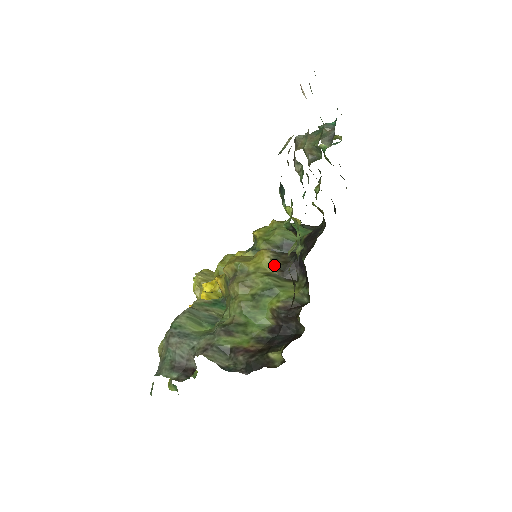
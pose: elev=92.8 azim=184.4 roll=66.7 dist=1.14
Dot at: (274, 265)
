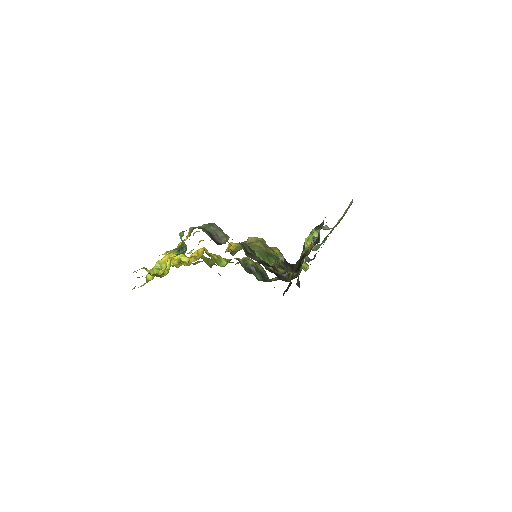
Dot at: (282, 255)
